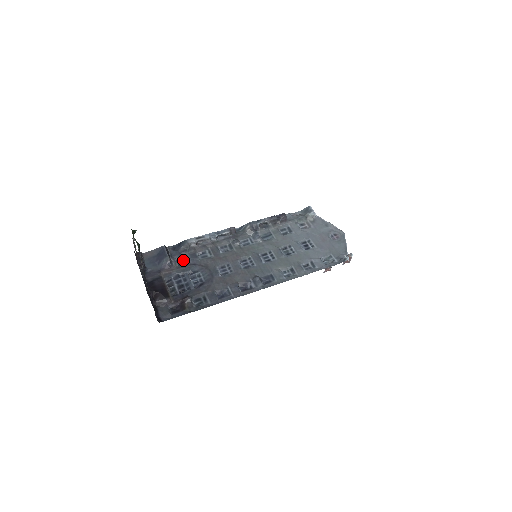
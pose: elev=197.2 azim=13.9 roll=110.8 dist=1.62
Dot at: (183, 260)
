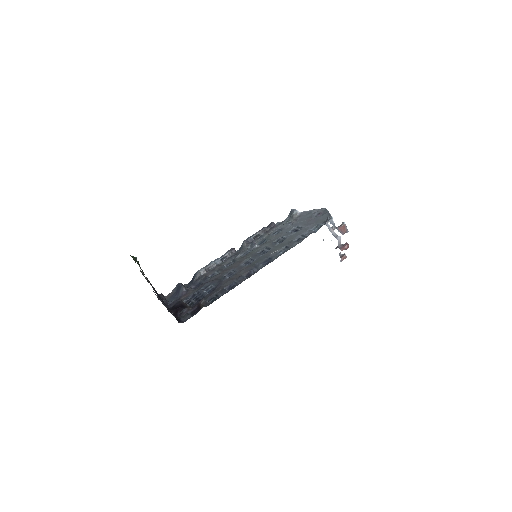
Dot at: (197, 286)
